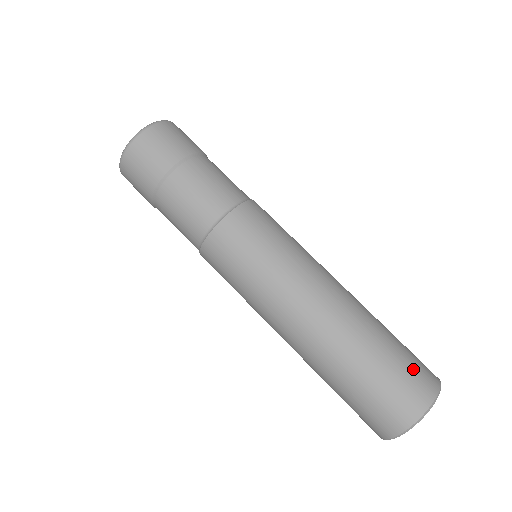
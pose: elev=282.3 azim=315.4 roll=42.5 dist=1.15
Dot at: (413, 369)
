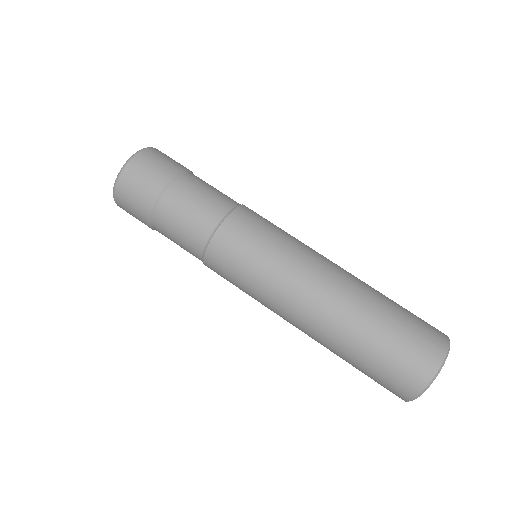
Dot at: occluded
